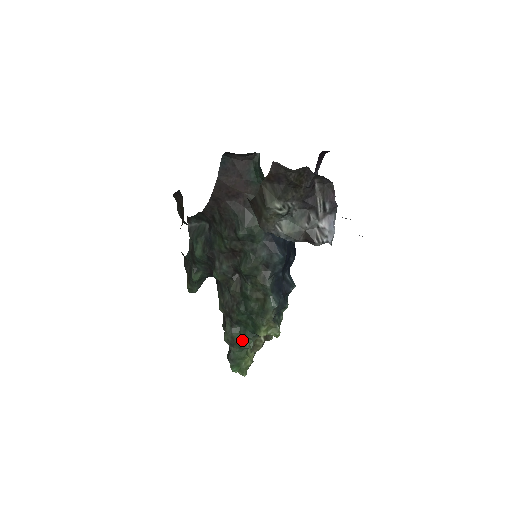
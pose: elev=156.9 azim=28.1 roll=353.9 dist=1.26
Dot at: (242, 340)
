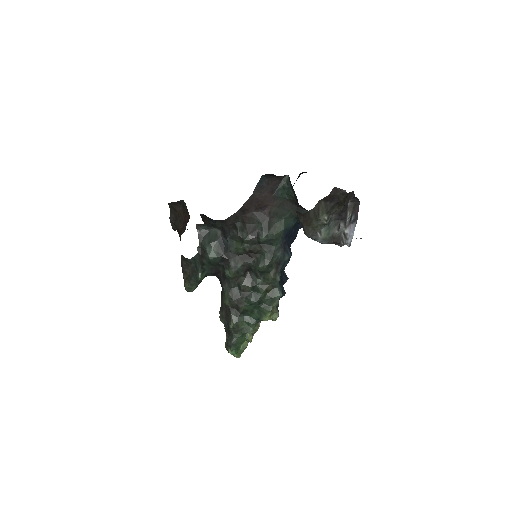
Dot at: (246, 327)
